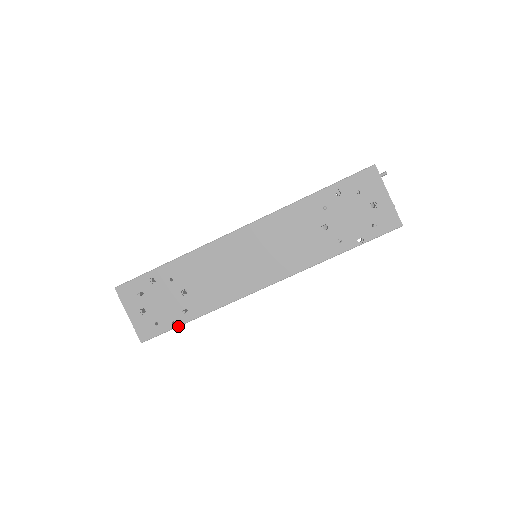
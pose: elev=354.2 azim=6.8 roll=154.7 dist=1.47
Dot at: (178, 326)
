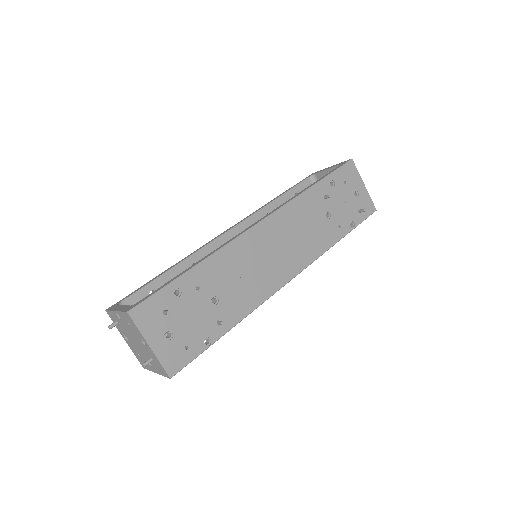
Dot at: (212, 344)
